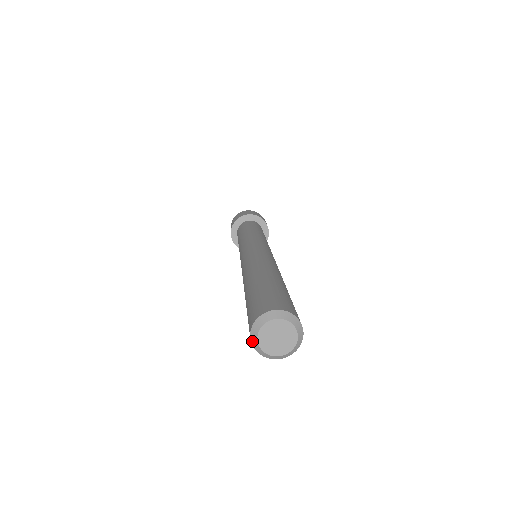
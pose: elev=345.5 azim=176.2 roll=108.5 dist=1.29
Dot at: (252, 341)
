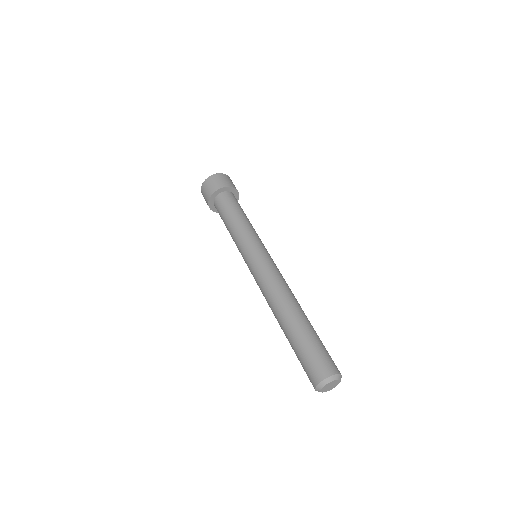
Dot at: (316, 388)
